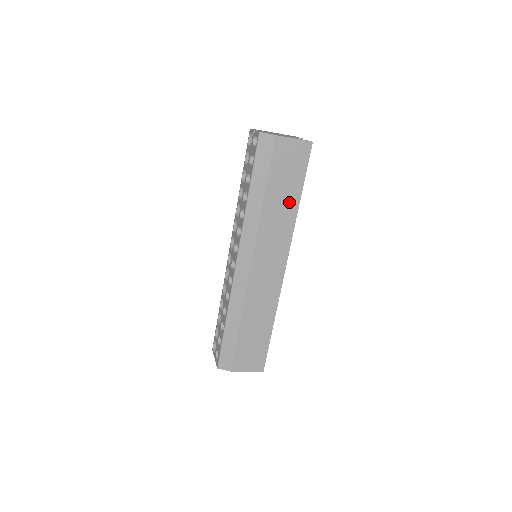
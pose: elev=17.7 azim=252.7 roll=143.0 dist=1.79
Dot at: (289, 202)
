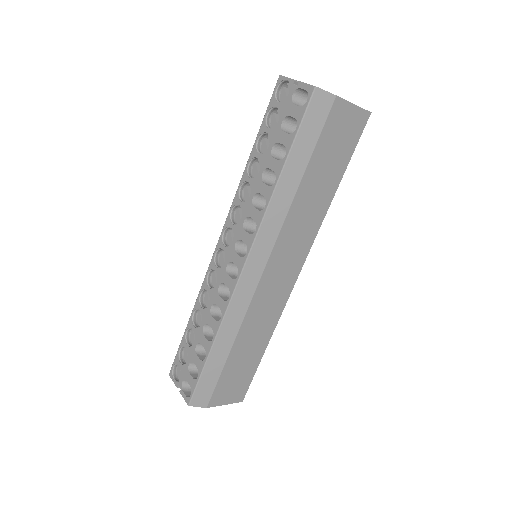
Dot at: (325, 191)
